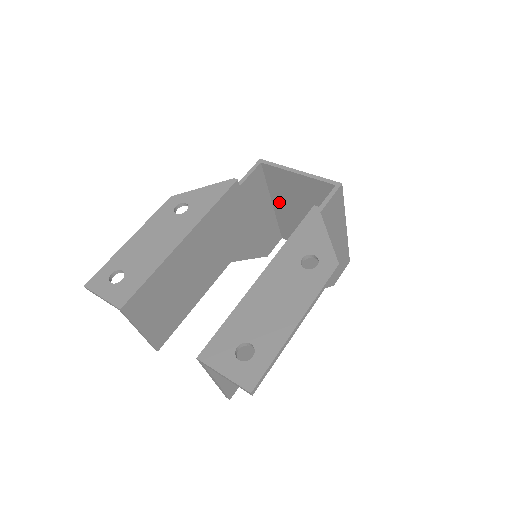
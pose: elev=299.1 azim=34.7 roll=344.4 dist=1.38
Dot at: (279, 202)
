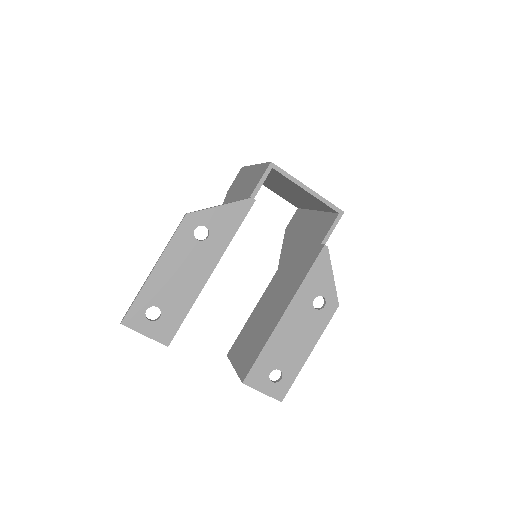
Dot at: occluded
